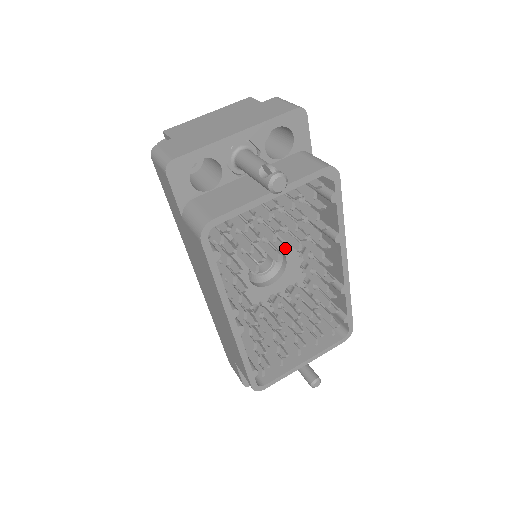
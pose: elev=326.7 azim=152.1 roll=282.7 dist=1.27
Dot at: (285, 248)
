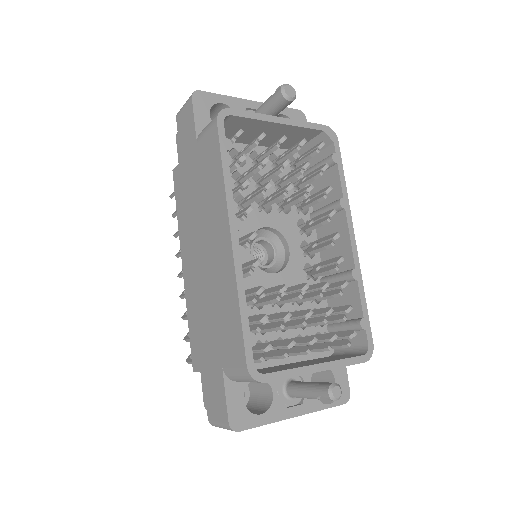
Dot at: (292, 184)
